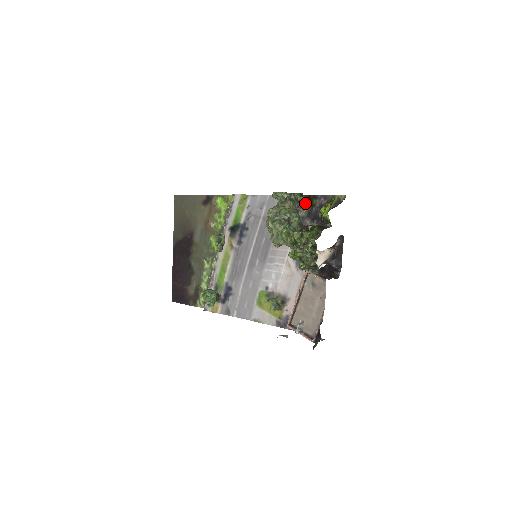
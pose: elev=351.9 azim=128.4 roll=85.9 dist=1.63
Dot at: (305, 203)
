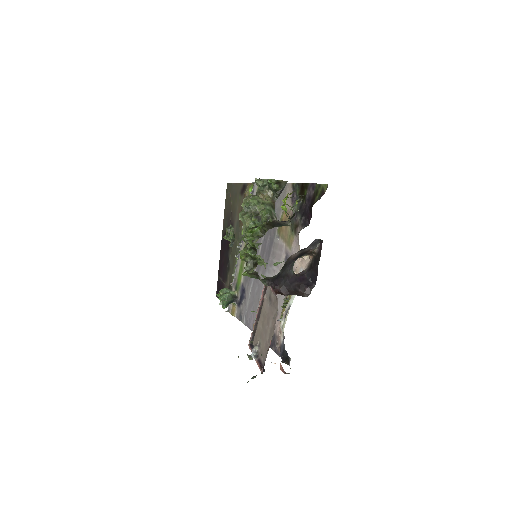
Dot at: (299, 194)
